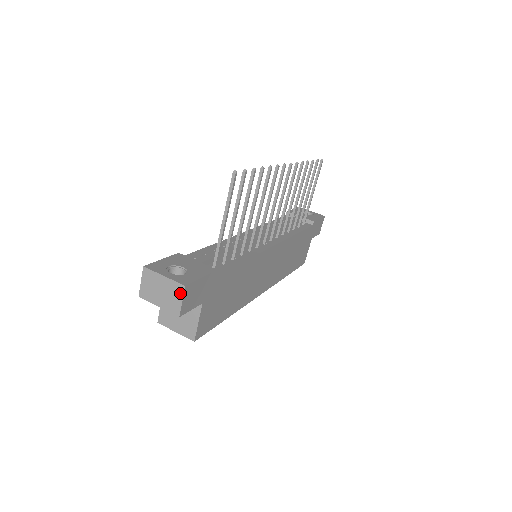
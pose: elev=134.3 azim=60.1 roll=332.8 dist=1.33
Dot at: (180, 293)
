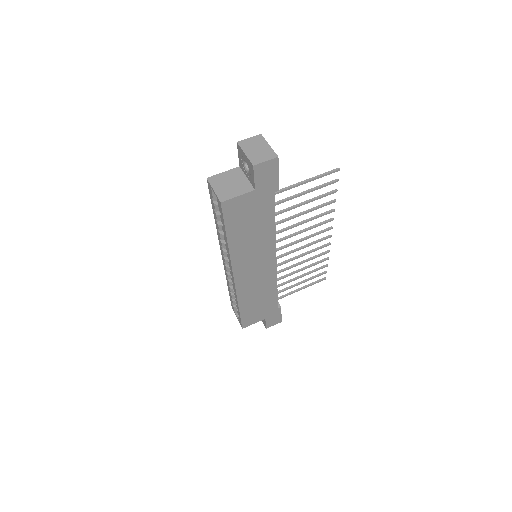
Dot at: (270, 157)
